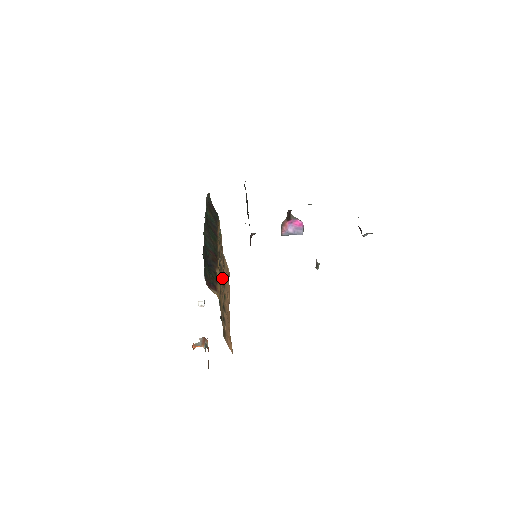
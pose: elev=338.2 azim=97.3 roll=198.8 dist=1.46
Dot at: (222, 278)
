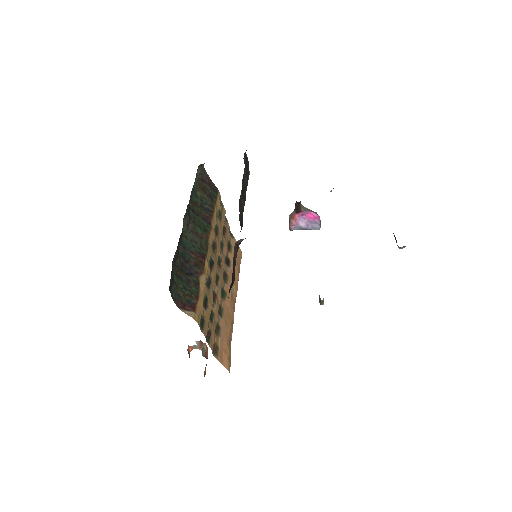
Dot at: (220, 274)
